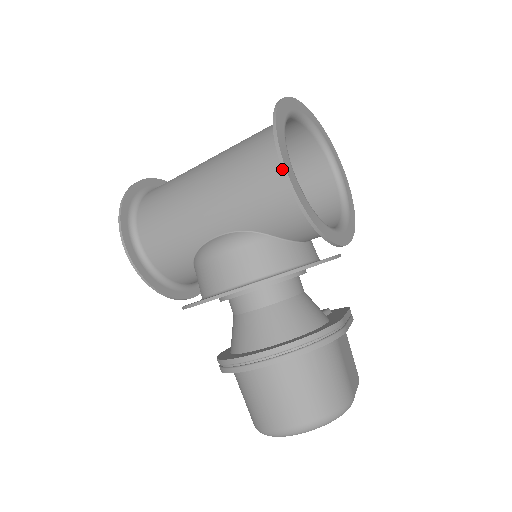
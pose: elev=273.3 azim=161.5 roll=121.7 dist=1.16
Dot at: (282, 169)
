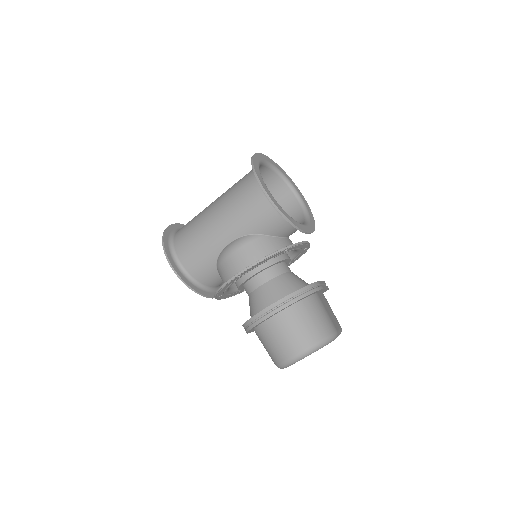
Dot at: occluded
